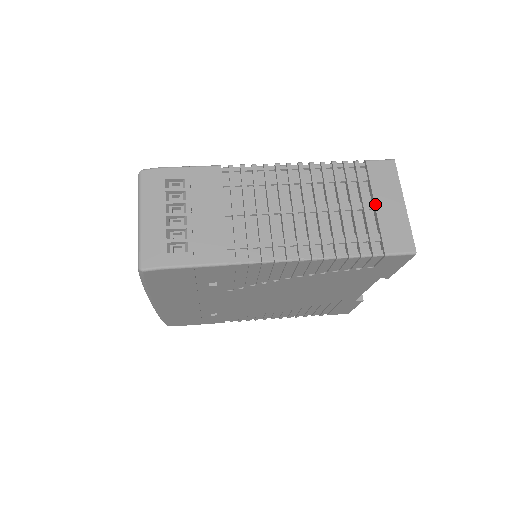
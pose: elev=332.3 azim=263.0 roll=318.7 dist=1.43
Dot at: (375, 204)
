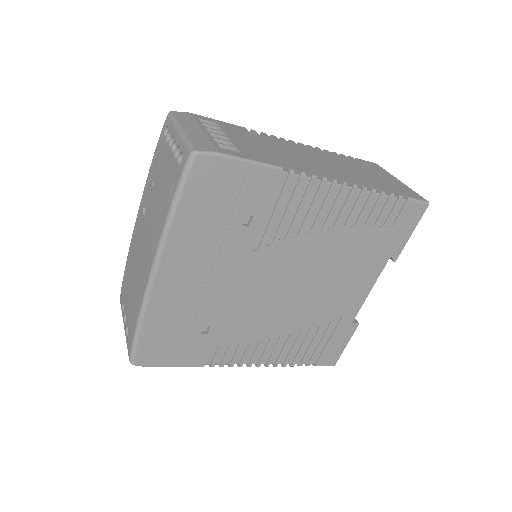
Dot at: (379, 175)
